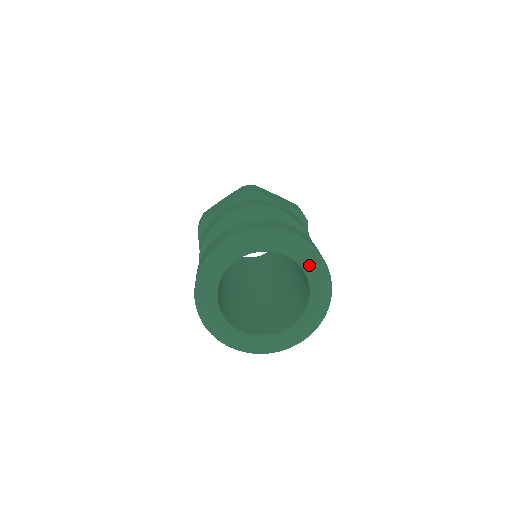
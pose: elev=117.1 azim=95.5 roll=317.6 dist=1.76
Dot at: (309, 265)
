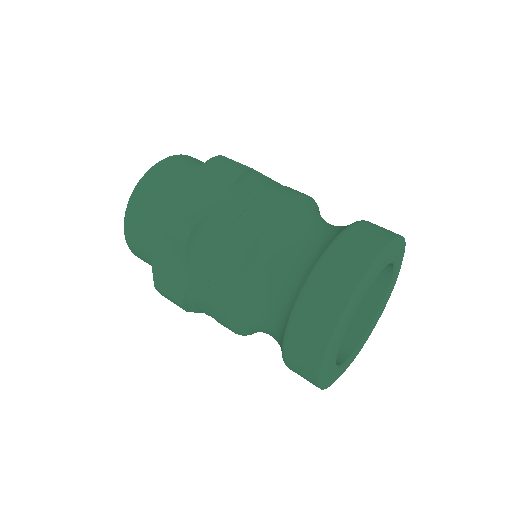
Dot at: (399, 265)
